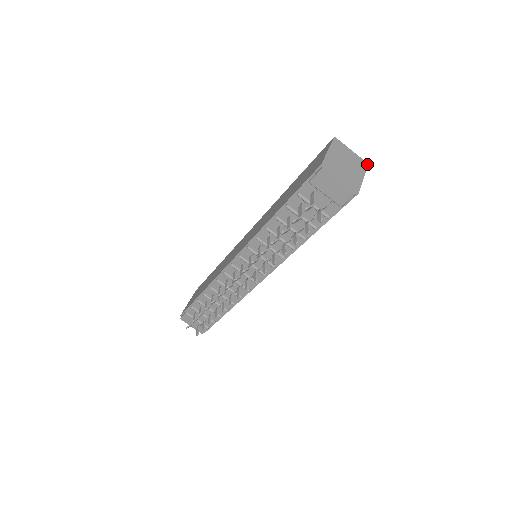
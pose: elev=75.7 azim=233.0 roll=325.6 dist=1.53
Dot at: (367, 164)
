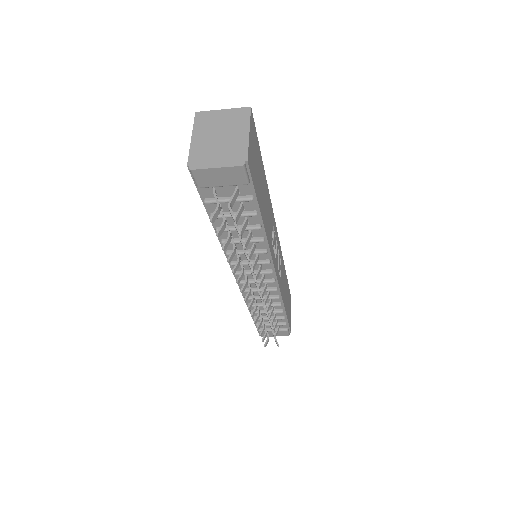
Dot at: (249, 109)
